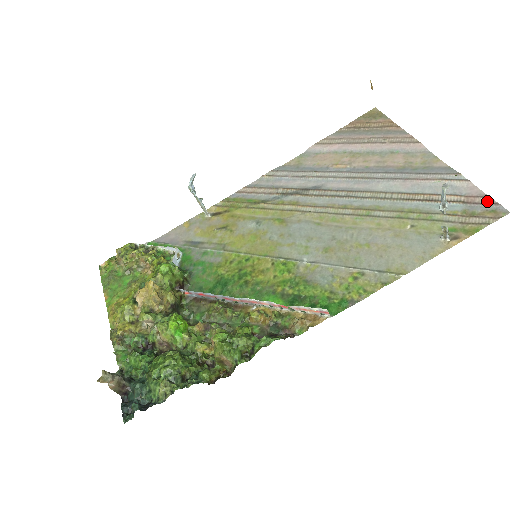
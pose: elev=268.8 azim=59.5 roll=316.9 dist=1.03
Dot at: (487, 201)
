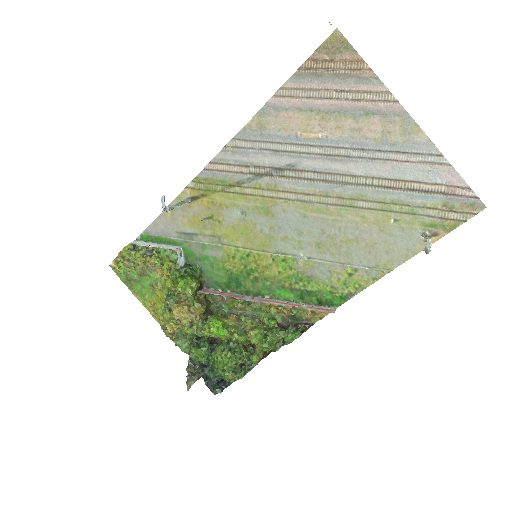
Dot at: (467, 192)
